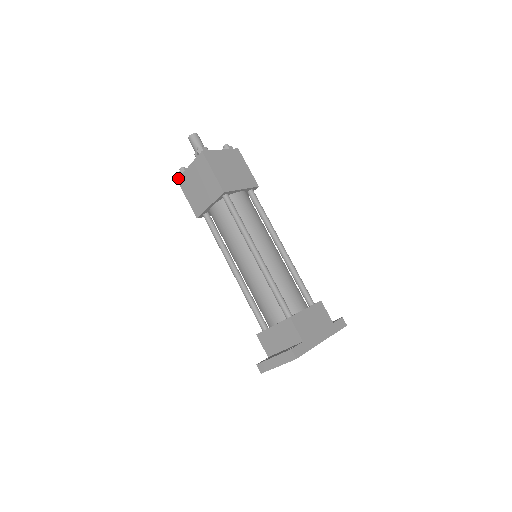
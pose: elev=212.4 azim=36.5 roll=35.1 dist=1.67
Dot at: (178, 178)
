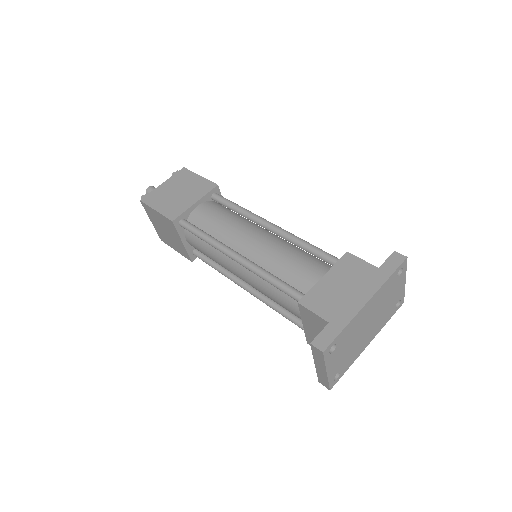
Dot at: occluded
